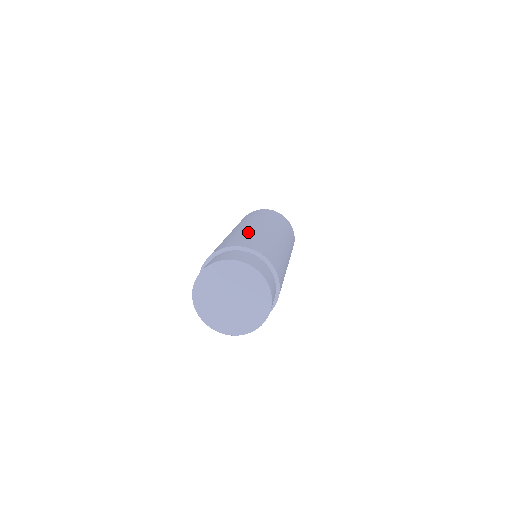
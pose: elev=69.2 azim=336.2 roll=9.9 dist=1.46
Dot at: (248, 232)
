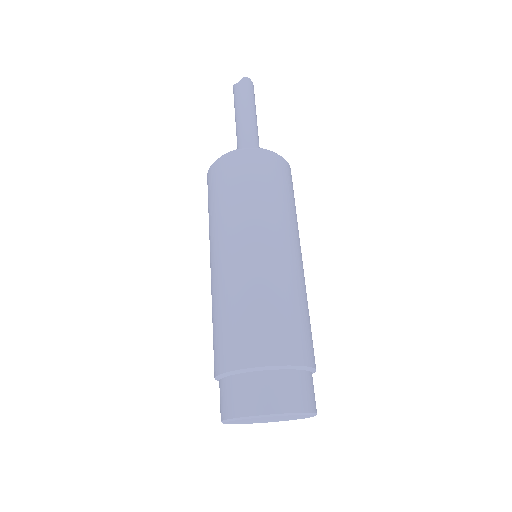
Dot at: (299, 296)
